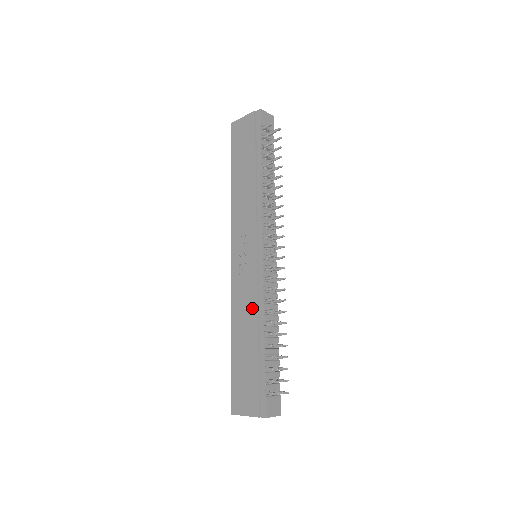
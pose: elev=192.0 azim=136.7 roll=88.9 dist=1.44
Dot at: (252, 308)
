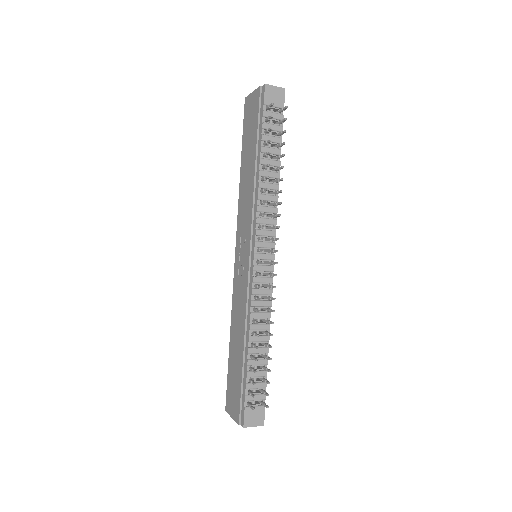
Dot at: (242, 314)
